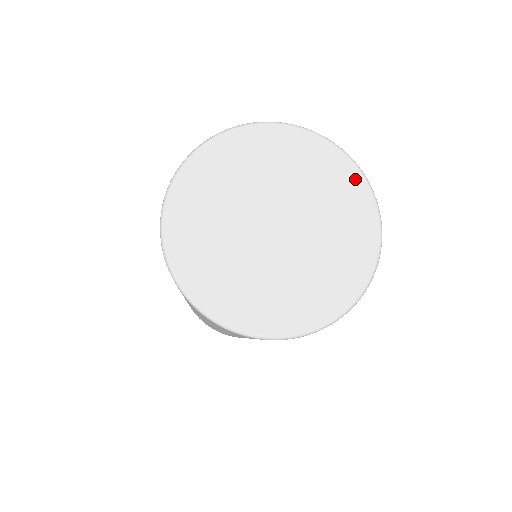
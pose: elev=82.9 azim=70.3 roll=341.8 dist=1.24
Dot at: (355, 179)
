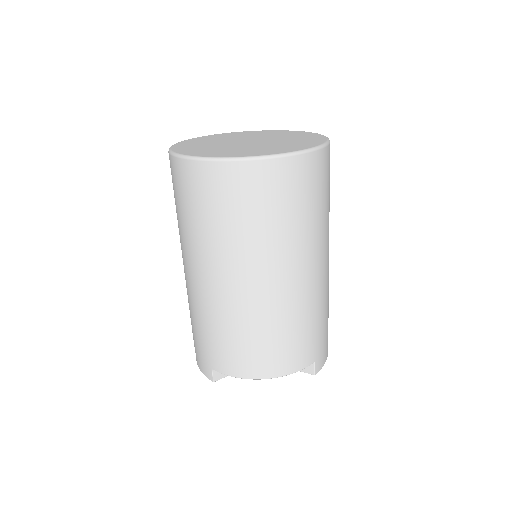
Dot at: (288, 131)
